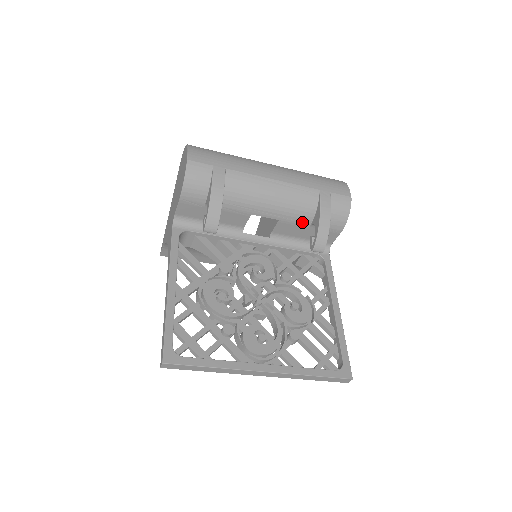
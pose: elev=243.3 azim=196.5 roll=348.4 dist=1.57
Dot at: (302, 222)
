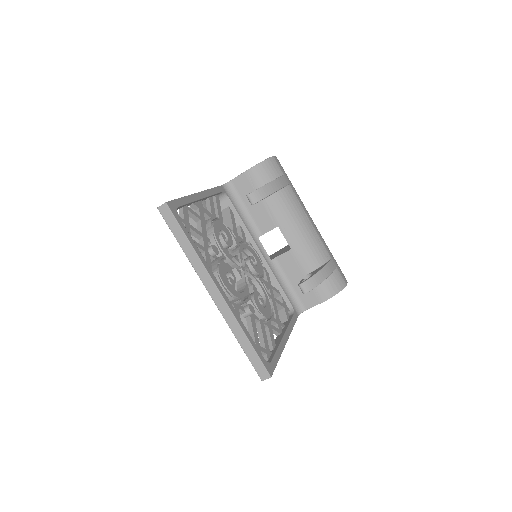
Dot at: (304, 266)
